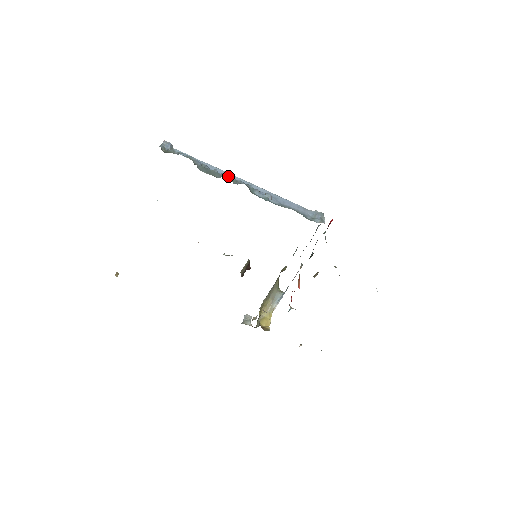
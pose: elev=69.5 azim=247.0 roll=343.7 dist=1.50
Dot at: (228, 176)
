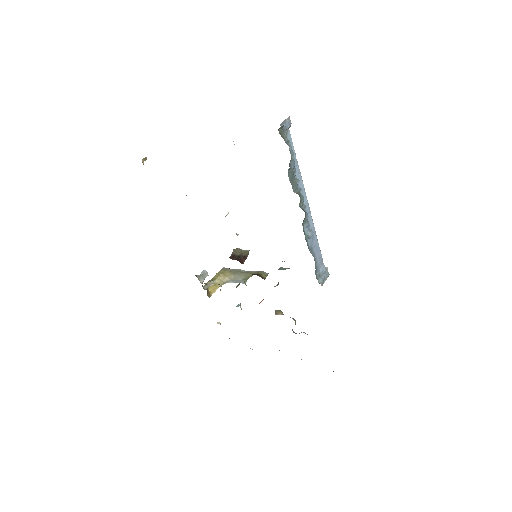
Dot at: (301, 195)
